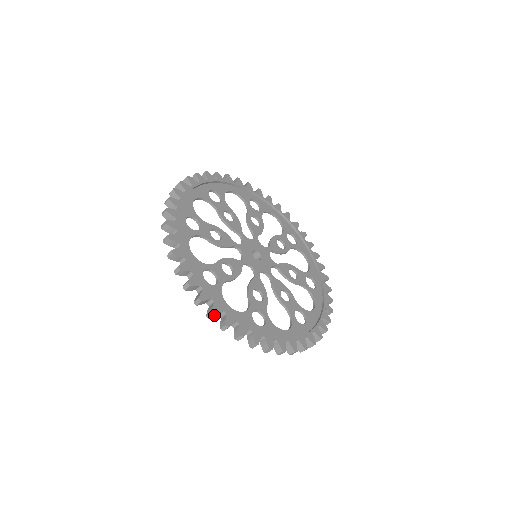
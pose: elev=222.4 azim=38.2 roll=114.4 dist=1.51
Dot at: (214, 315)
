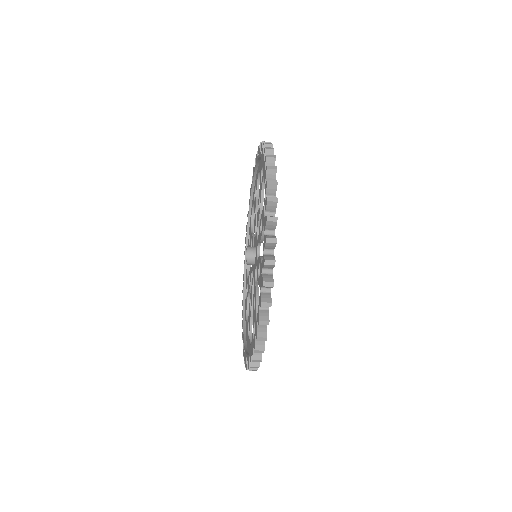
Dot at: (276, 221)
